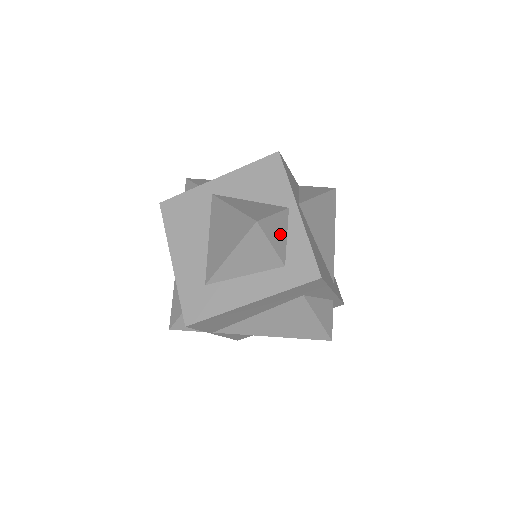
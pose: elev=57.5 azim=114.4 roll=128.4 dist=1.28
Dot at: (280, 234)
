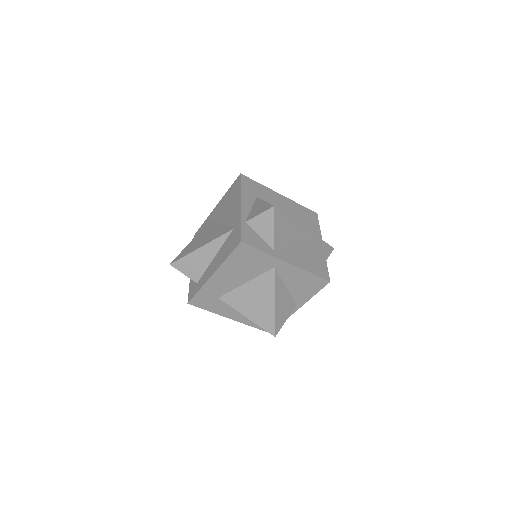
Dot at: occluded
